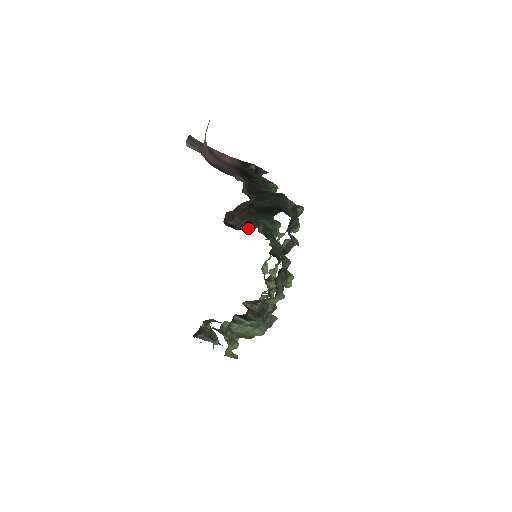
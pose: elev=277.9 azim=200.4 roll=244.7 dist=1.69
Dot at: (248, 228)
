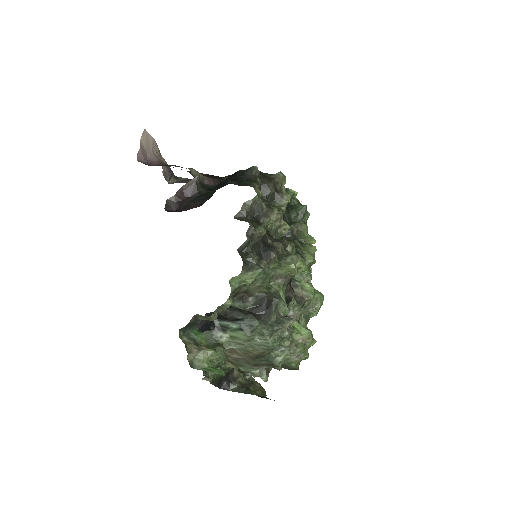
Dot at: (195, 206)
